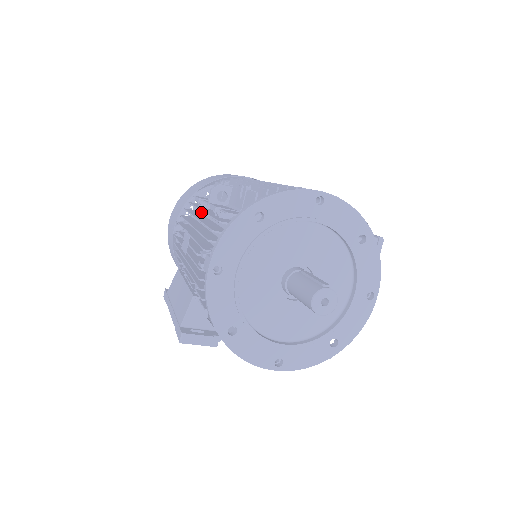
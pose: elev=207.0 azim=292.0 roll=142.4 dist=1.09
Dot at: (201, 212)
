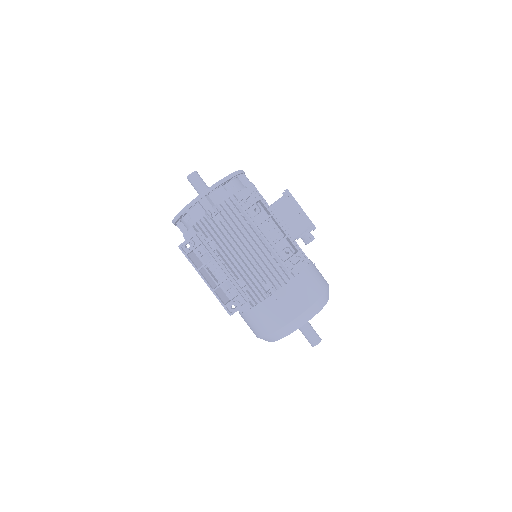
Dot at: occluded
